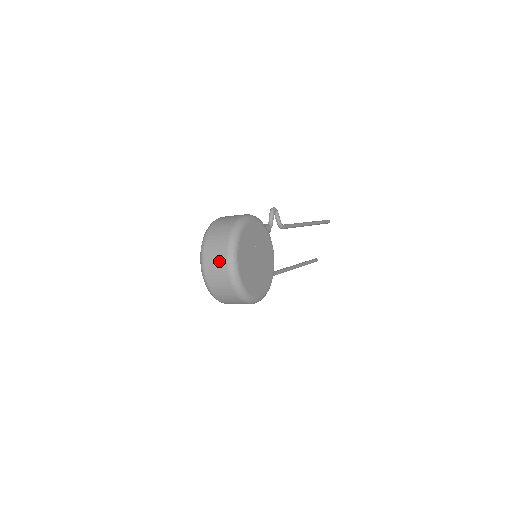
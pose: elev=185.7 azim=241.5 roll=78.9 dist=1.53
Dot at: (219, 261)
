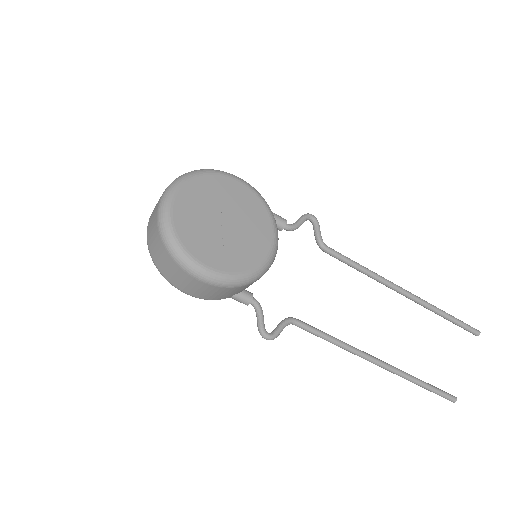
Dot at: (160, 197)
